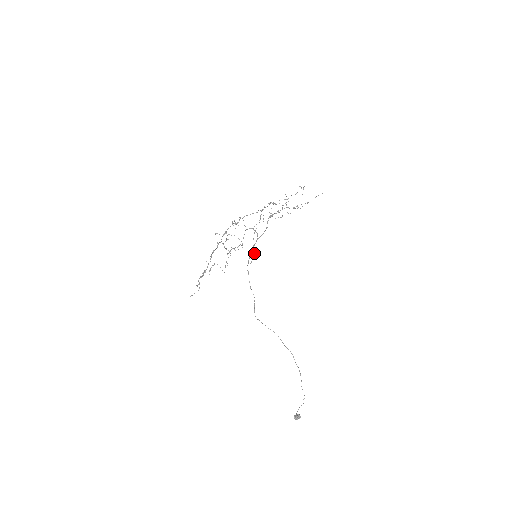
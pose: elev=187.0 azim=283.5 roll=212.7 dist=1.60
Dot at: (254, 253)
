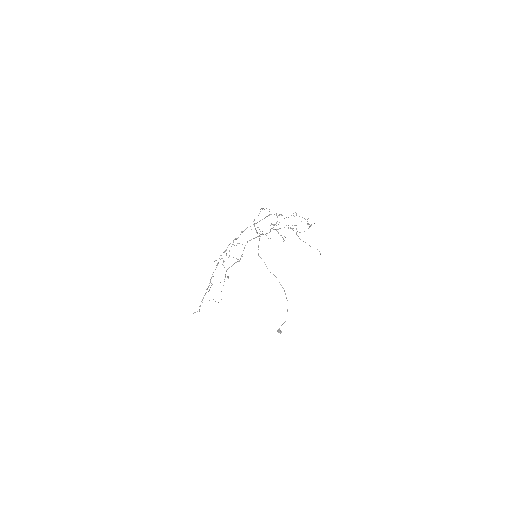
Dot at: (262, 208)
